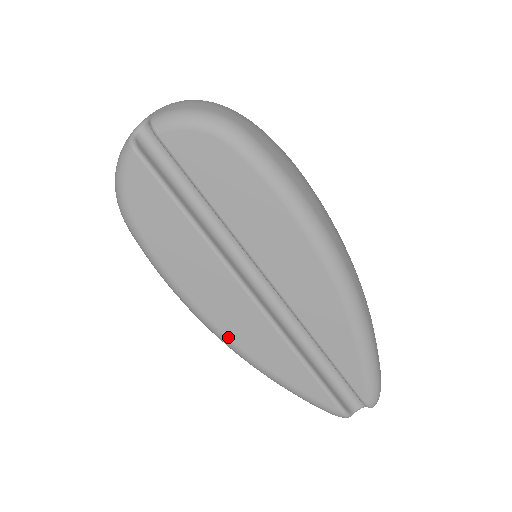
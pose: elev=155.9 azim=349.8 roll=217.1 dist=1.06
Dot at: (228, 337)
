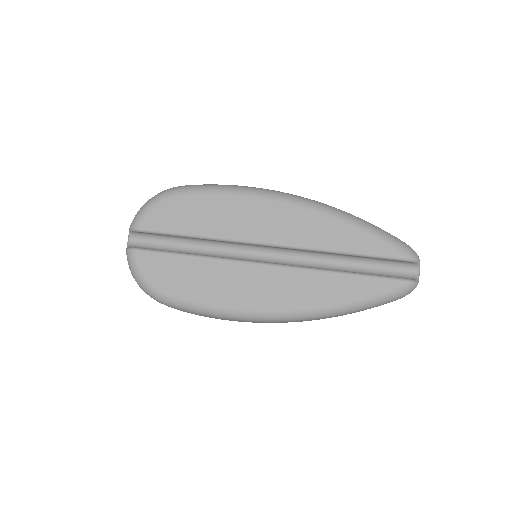
Dot at: (285, 308)
